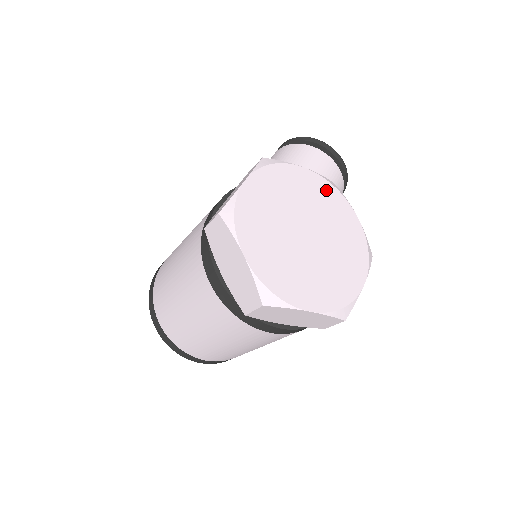
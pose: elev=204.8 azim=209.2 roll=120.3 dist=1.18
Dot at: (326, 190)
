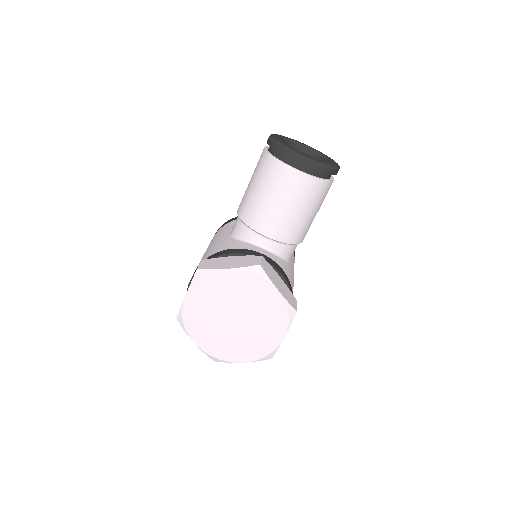
Dot at: (249, 280)
